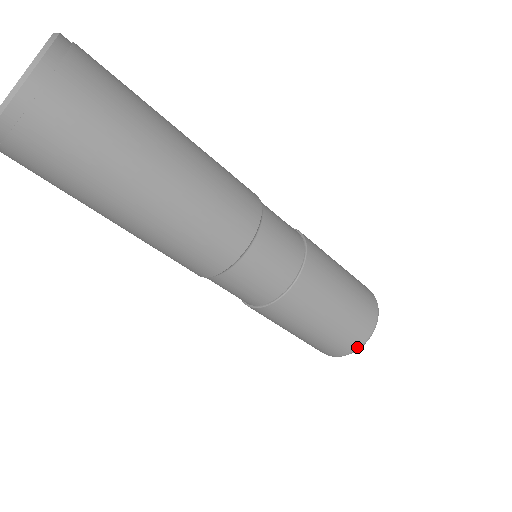
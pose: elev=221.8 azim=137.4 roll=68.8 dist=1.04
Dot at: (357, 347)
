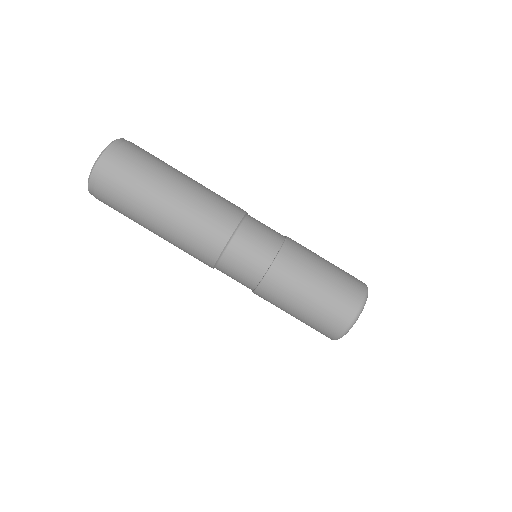
Dot at: (357, 309)
